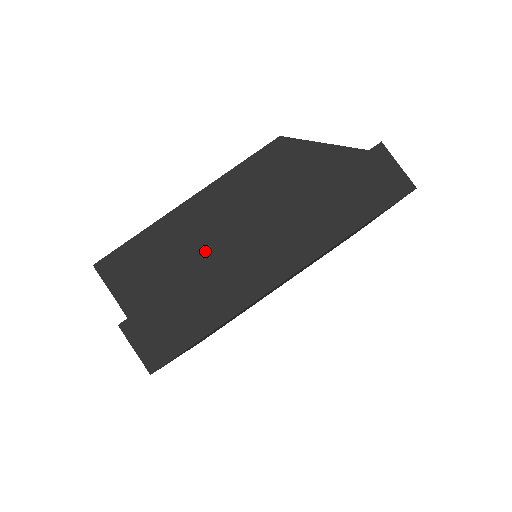
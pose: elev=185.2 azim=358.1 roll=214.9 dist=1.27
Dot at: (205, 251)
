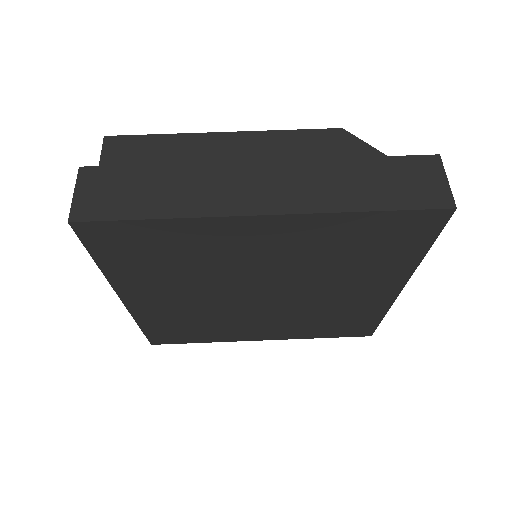
Dot at: occluded
